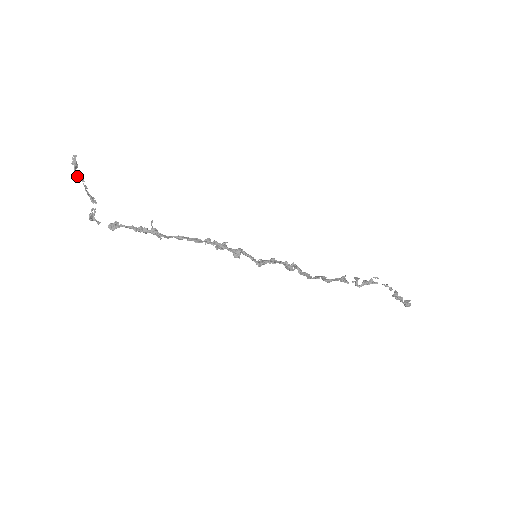
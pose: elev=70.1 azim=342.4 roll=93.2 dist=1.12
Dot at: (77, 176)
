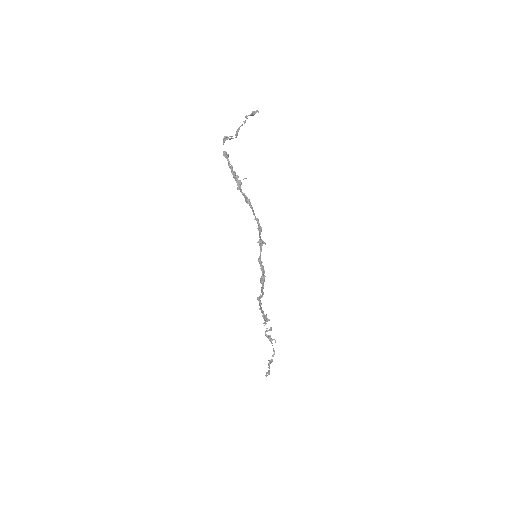
Dot at: (247, 118)
